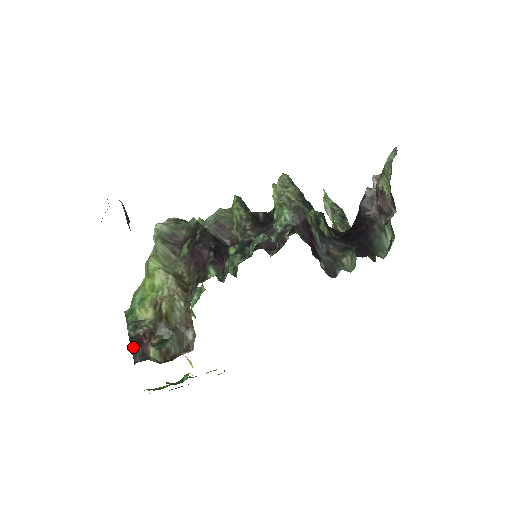
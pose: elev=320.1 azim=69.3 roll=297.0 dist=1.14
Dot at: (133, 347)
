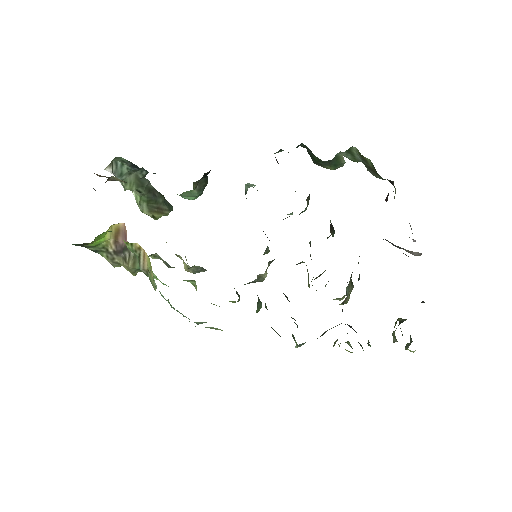
Dot at: occluded
